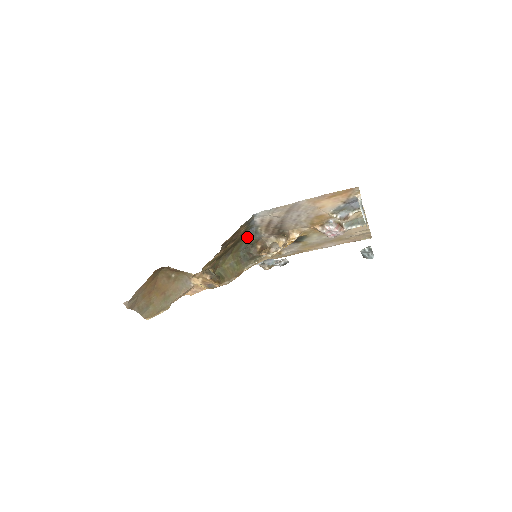
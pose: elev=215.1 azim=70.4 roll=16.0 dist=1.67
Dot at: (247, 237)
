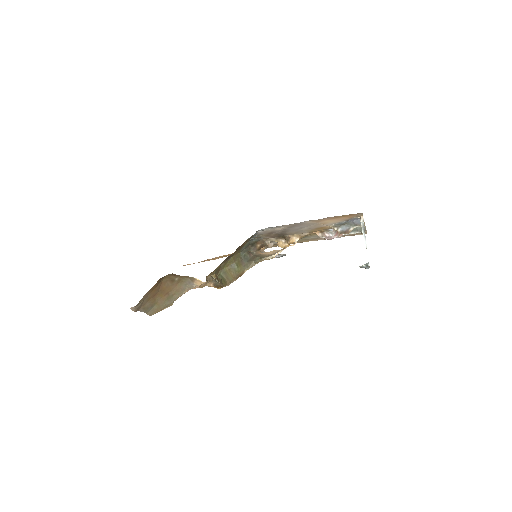
Dot at: occluded
